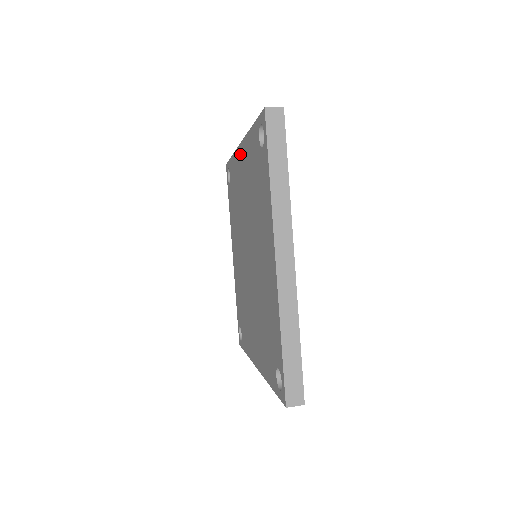
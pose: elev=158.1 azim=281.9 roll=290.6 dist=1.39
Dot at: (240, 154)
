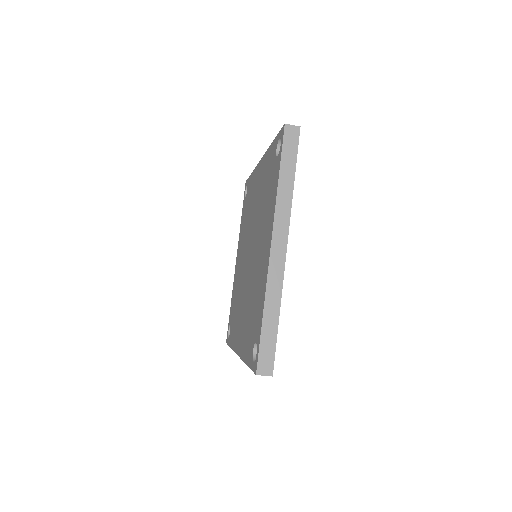
Dot at: (259, 168)
